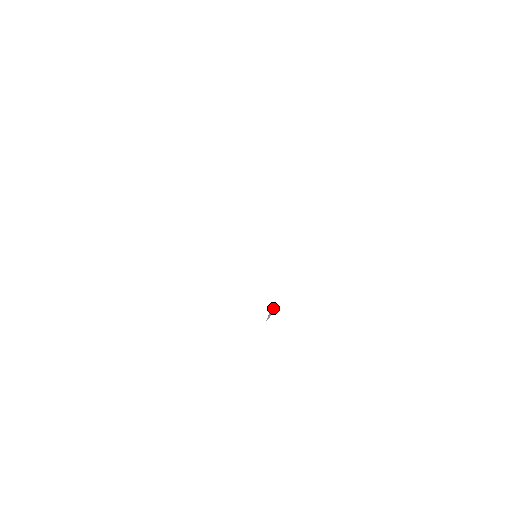
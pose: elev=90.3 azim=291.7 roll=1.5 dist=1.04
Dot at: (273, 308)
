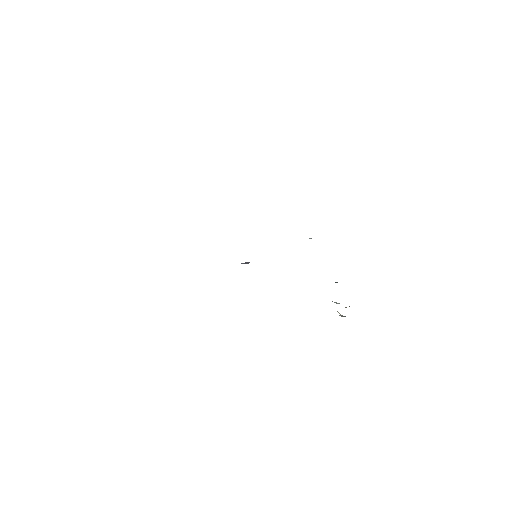
Dot at: (247, 263)
